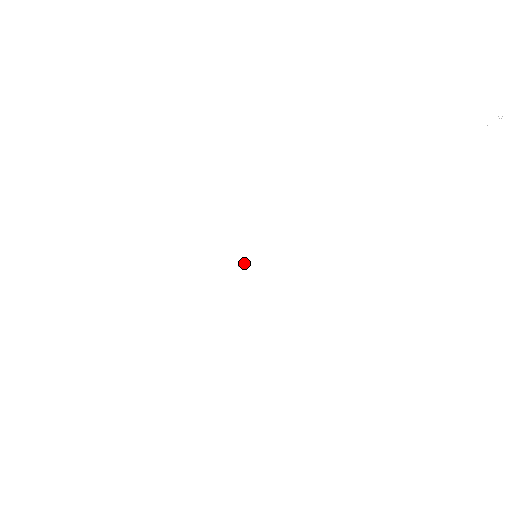
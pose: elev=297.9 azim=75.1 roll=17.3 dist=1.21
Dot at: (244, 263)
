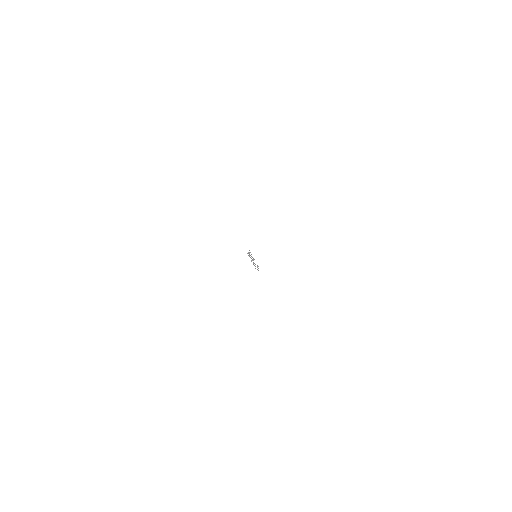
Dot at: occluded
